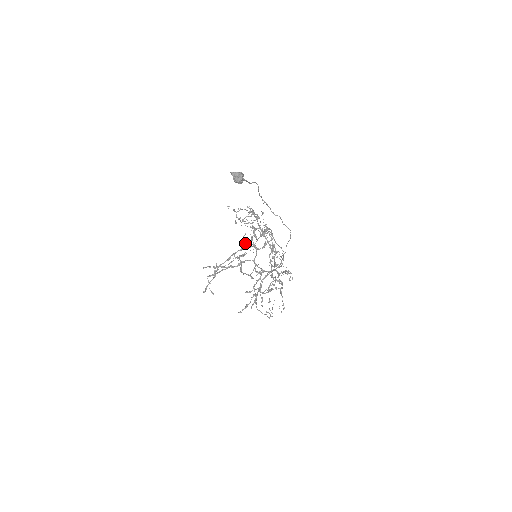
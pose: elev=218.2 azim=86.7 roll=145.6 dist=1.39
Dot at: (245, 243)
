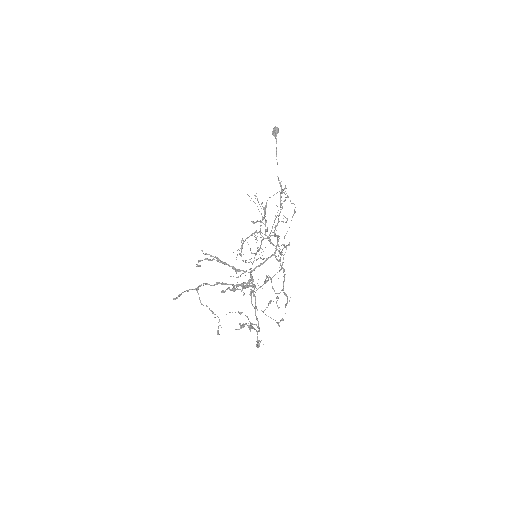
Dot at: (238, 286)
